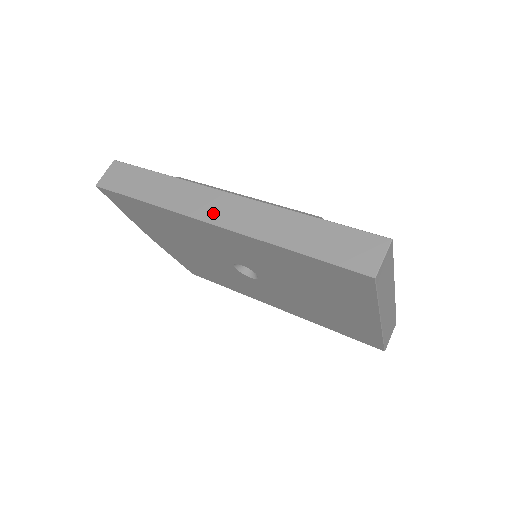
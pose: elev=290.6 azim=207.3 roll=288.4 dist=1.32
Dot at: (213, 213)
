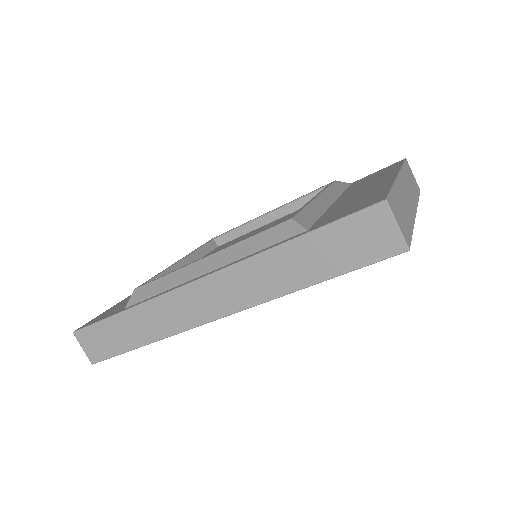
Dot at: (207, 310)
